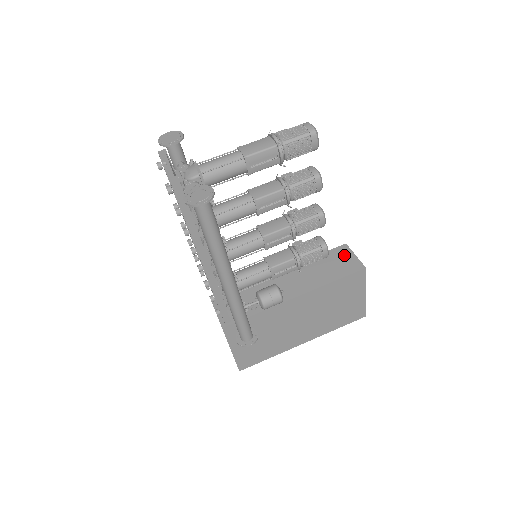
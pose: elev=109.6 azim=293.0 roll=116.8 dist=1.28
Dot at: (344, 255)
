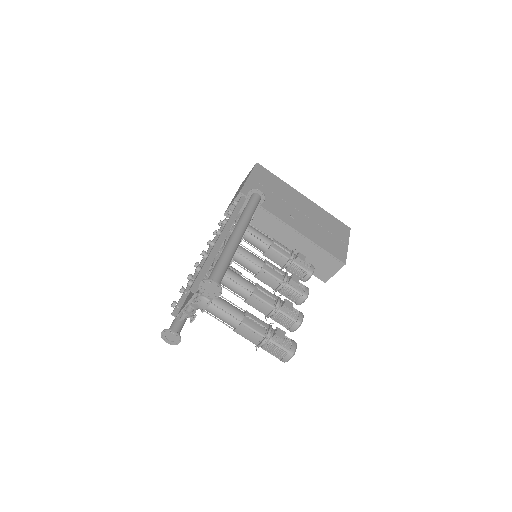
Dot at: (332, 267)
